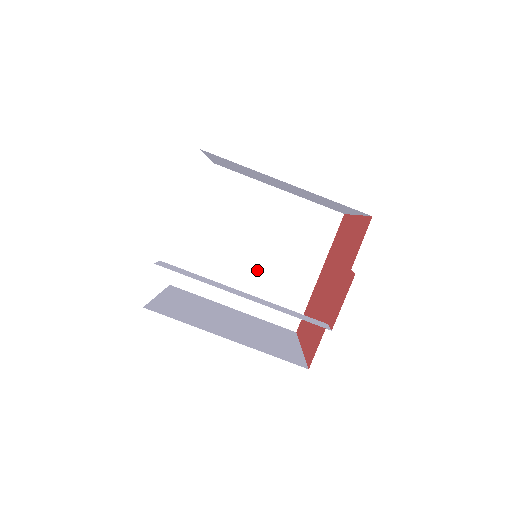
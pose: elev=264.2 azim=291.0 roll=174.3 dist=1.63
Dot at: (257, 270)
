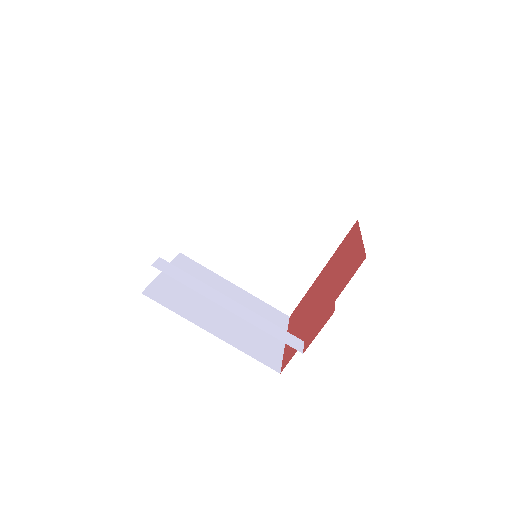
Dot at: (262, 255)
